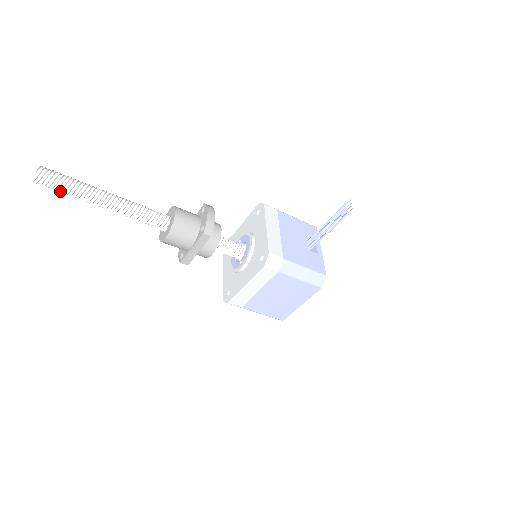
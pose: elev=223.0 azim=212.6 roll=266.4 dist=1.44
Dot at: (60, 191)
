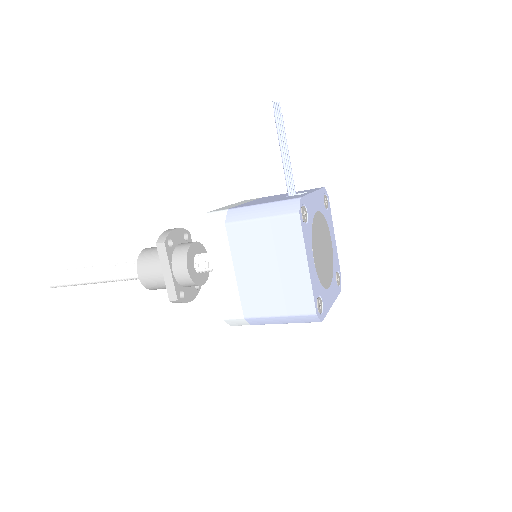
Dot at: (64, 283)
